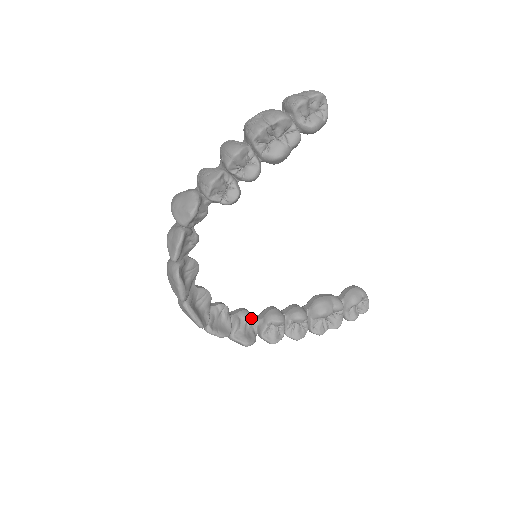
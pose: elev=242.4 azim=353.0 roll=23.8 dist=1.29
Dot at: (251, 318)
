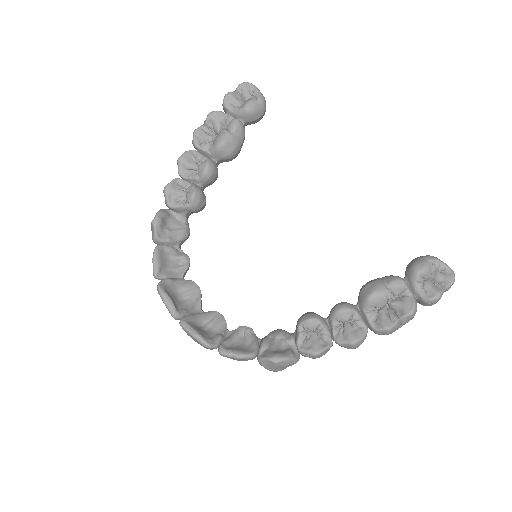
Dot at: (285, 335)
